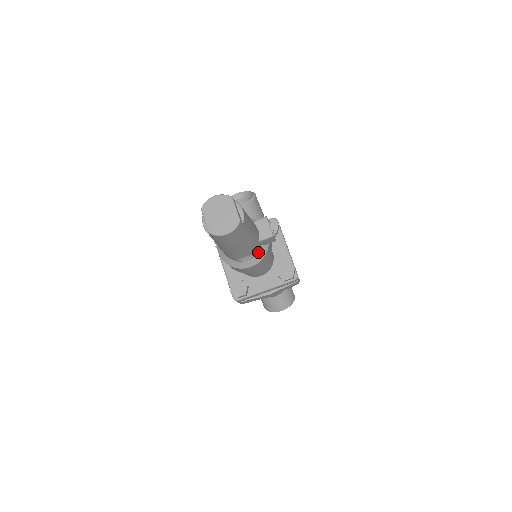
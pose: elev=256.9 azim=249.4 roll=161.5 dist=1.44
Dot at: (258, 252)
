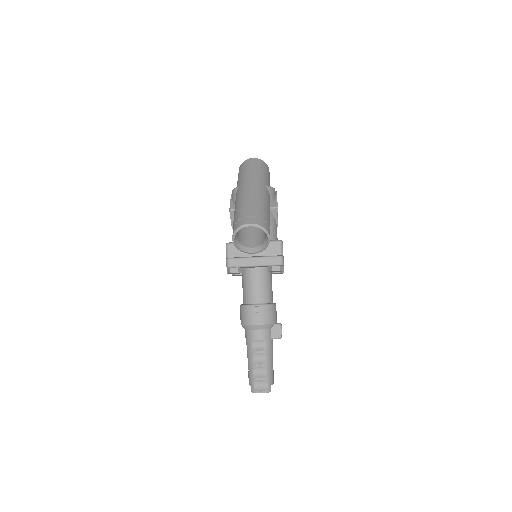
Dot at: occluded
